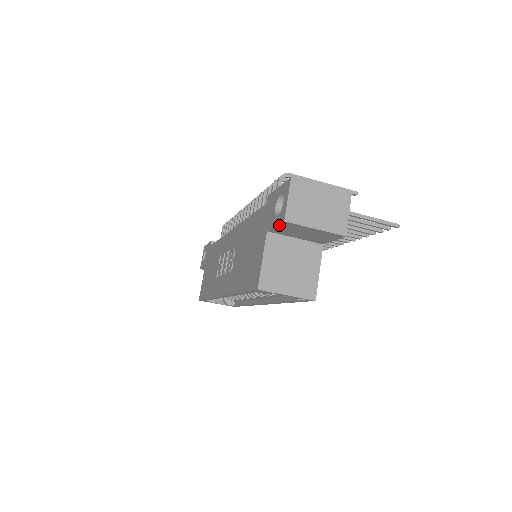
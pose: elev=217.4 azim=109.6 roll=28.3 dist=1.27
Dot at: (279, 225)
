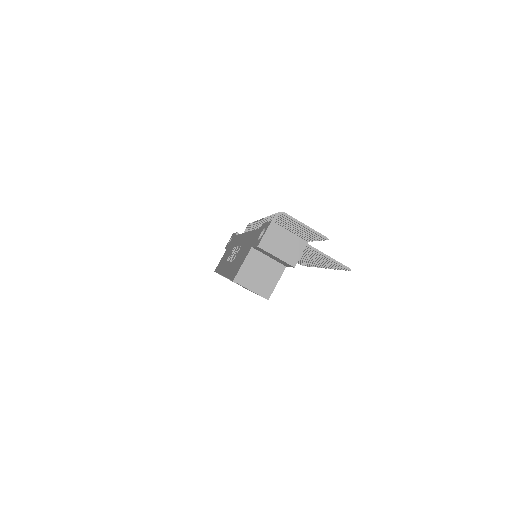
Dot at: (256, 247)
